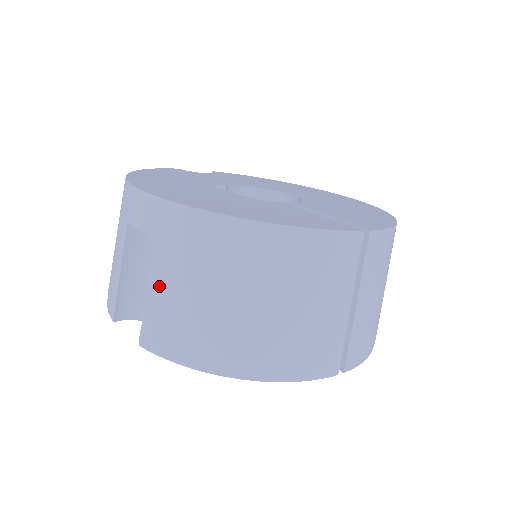
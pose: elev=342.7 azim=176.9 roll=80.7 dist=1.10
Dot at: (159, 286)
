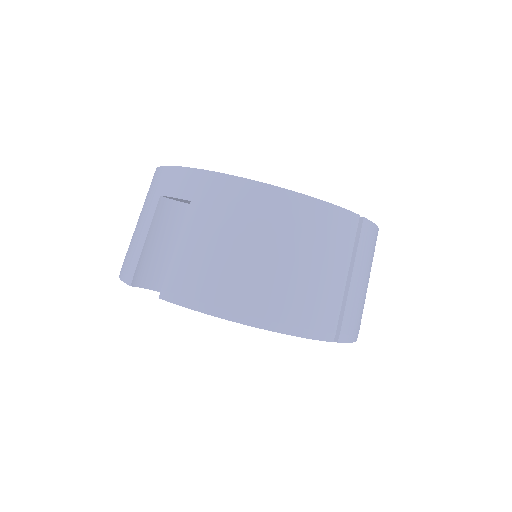
Dot at: (188, 241)
